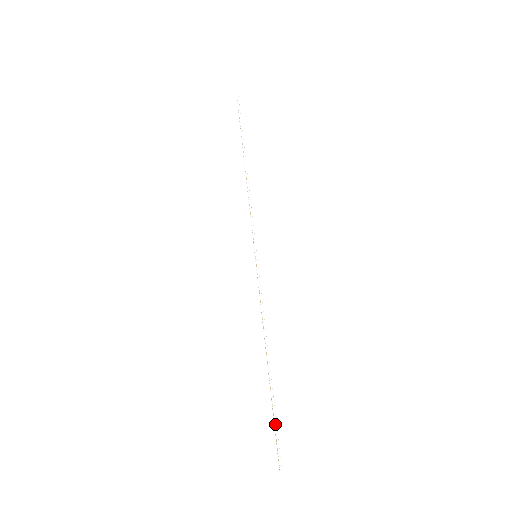
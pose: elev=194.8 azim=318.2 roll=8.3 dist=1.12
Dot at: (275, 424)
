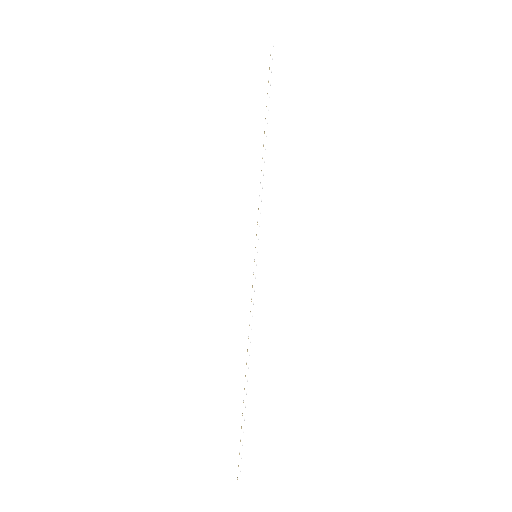
Dot at: (241, 435)
